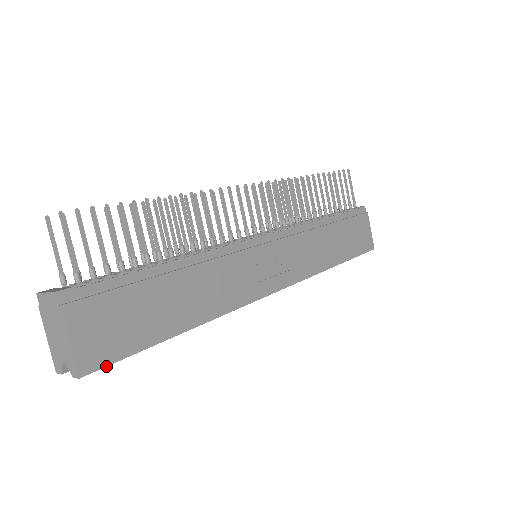
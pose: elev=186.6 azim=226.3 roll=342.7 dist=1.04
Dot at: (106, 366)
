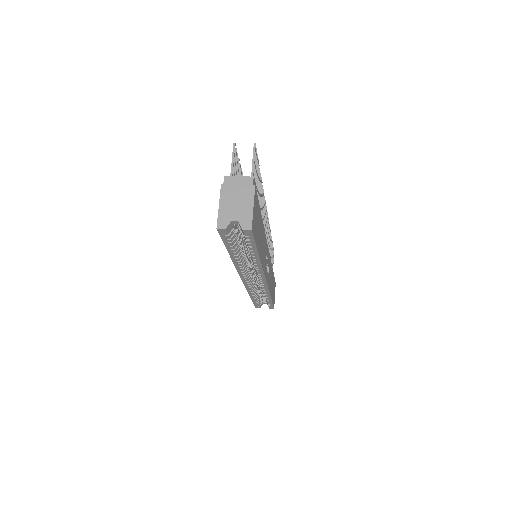
Dot at: (254, 236)
